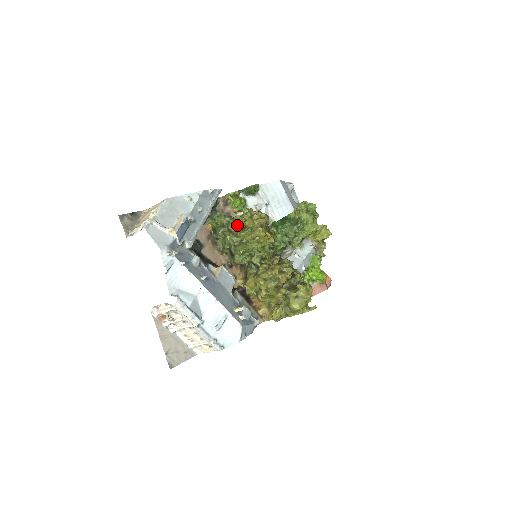
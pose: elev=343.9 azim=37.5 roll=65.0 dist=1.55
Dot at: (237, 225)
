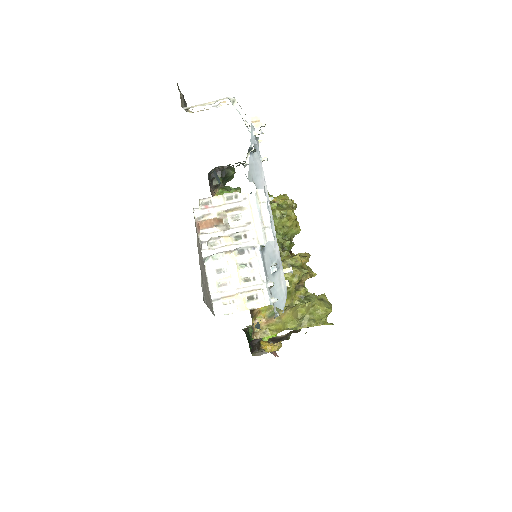
Dot at: occluded
